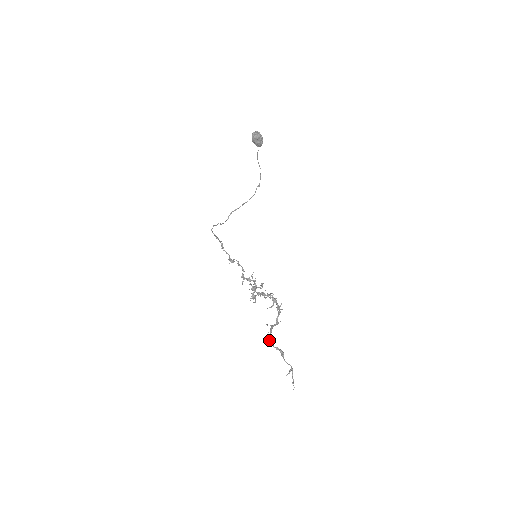
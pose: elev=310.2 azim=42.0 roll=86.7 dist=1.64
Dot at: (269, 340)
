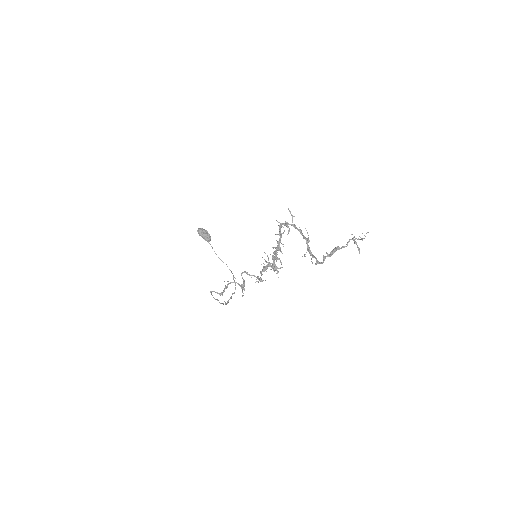
Dot at: (319, 262)
